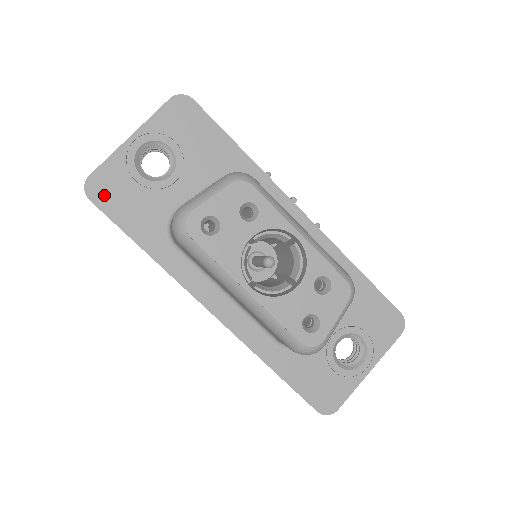
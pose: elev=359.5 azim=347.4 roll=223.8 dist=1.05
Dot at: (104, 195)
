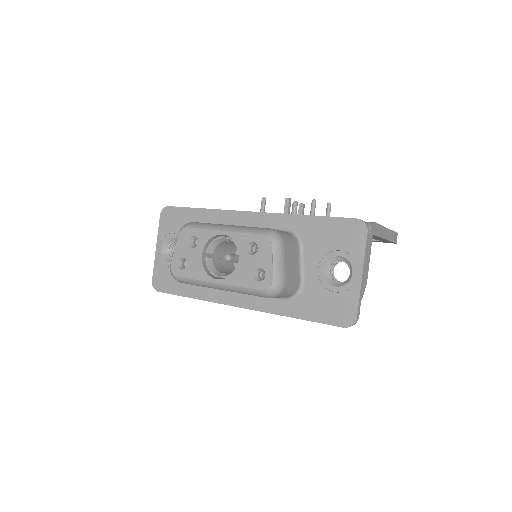
Dot at: (162, 284)
